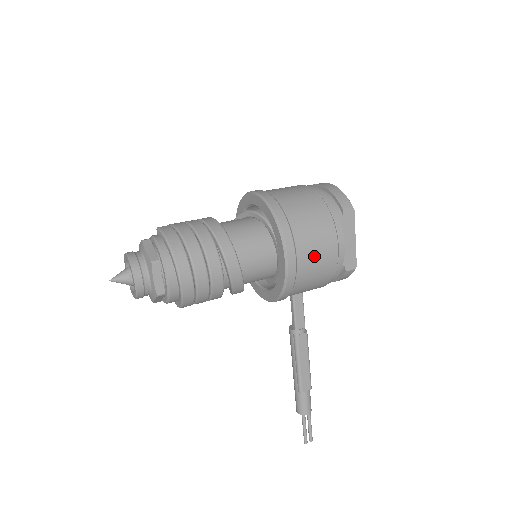
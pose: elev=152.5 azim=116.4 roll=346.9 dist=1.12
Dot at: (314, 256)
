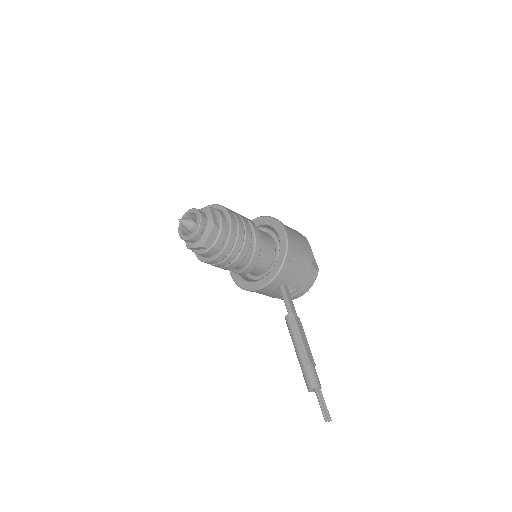
Dot at: (298, 240)
